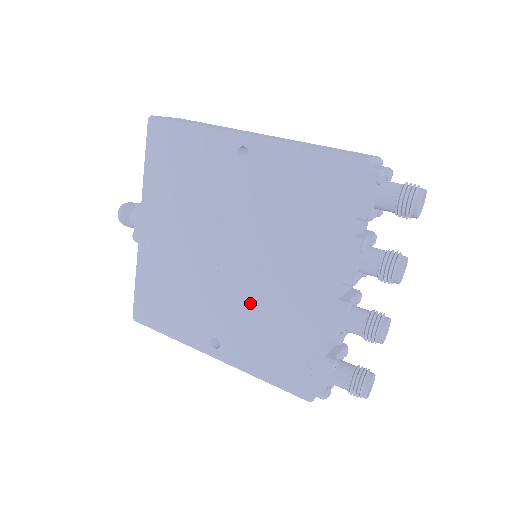
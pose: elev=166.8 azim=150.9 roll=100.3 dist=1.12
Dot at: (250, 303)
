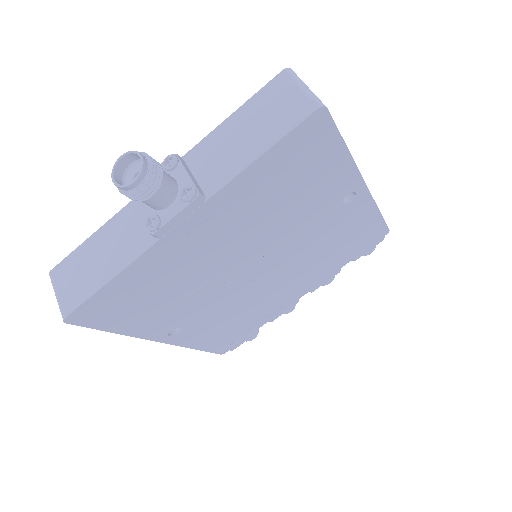
Dot at: (240, 303)
